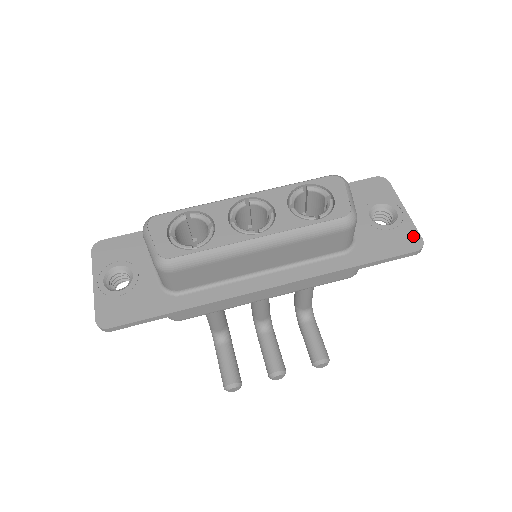
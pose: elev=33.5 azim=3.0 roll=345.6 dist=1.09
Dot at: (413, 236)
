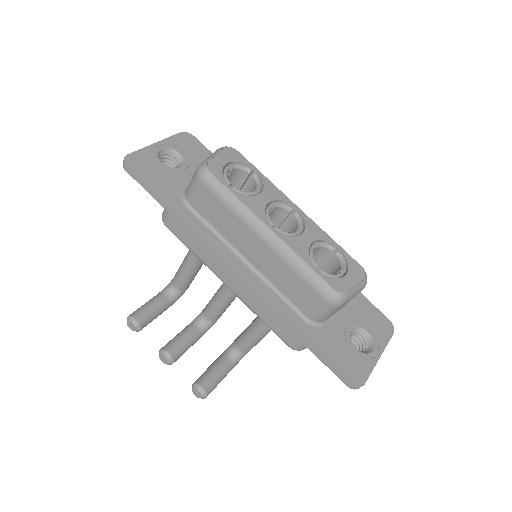
Dot at: (361, 374)
